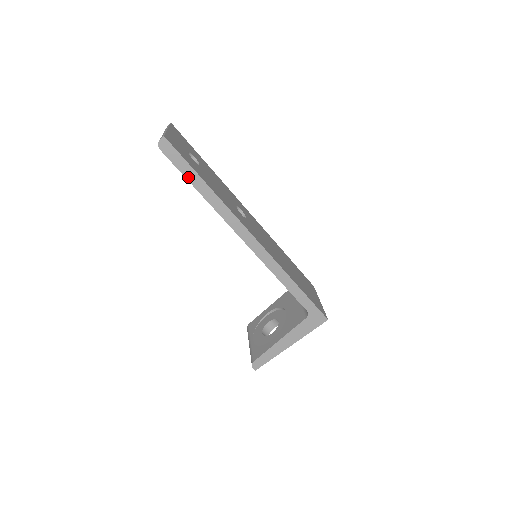
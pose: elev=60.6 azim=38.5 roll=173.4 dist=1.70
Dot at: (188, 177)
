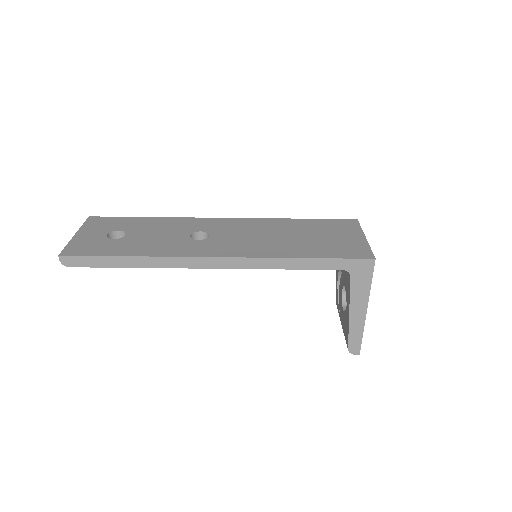
Dot at: (110, 265)
